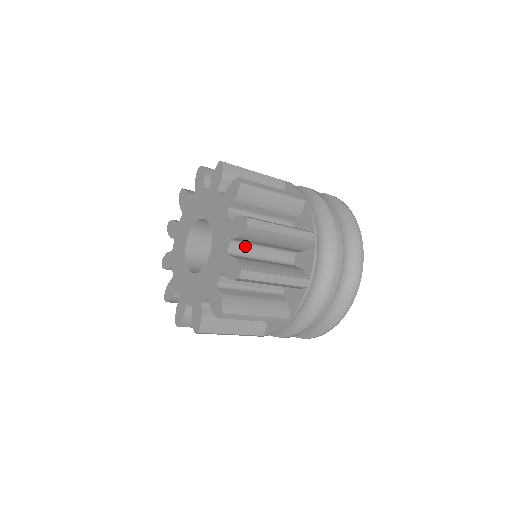
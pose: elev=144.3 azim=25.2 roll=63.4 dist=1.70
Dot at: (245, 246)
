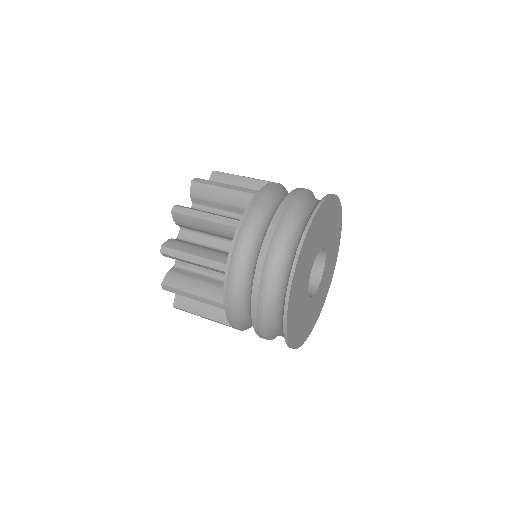
Dot at: occluded
